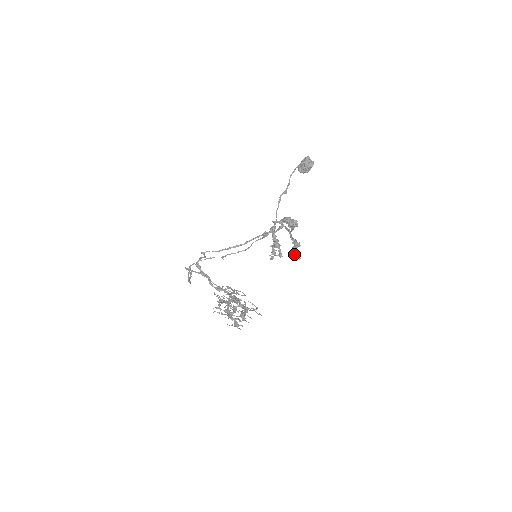
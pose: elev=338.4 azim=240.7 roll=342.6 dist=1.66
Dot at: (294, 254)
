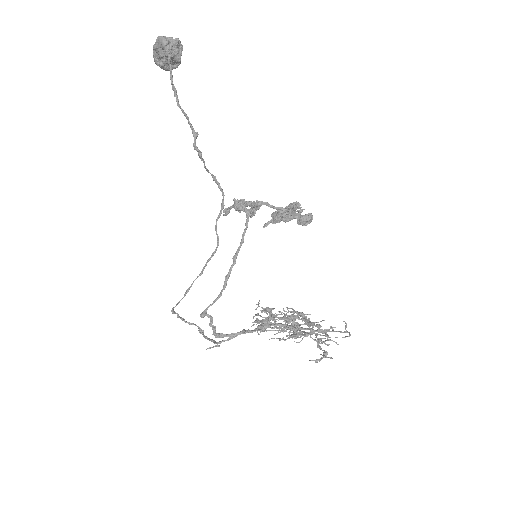
Dot at: occluded
